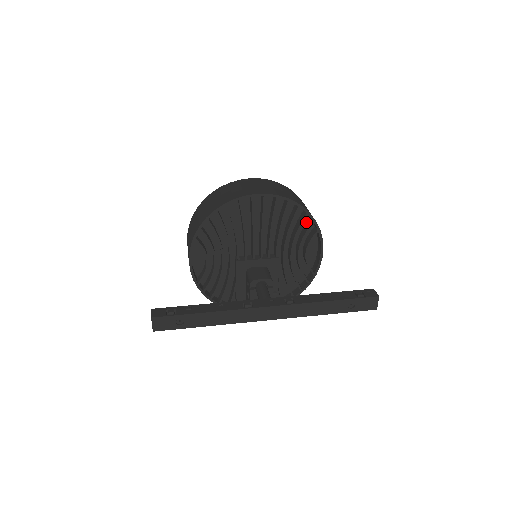
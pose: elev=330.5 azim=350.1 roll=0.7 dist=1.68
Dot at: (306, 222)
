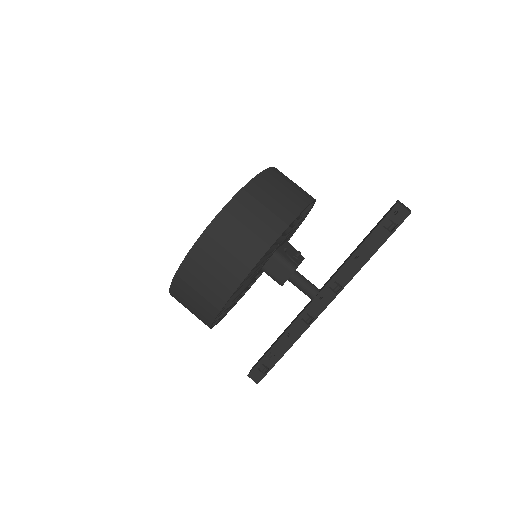
Dot at: occluded
